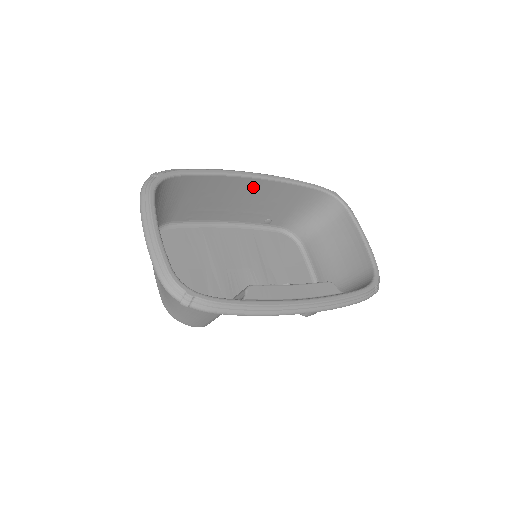
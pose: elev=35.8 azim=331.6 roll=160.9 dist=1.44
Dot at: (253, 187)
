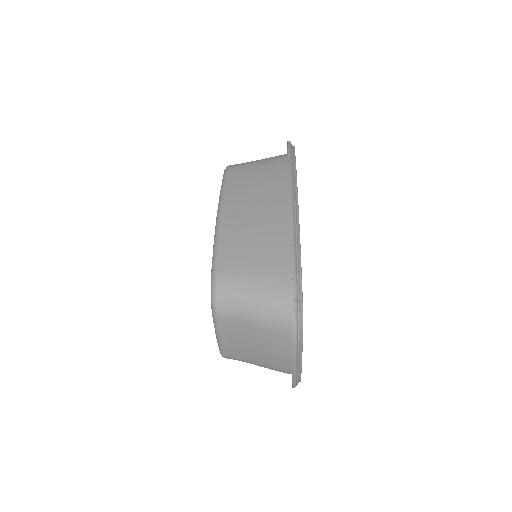
Dot at: (282, 202)
